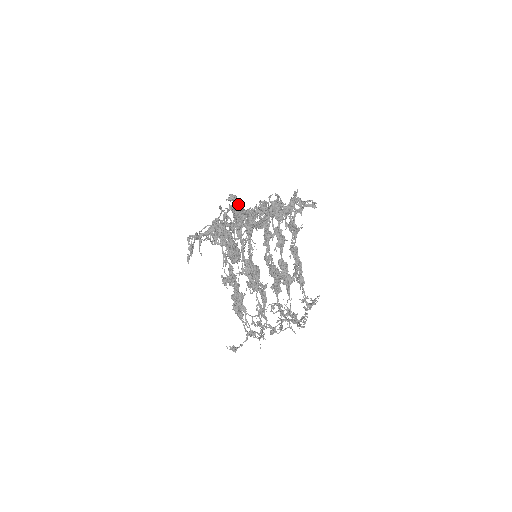
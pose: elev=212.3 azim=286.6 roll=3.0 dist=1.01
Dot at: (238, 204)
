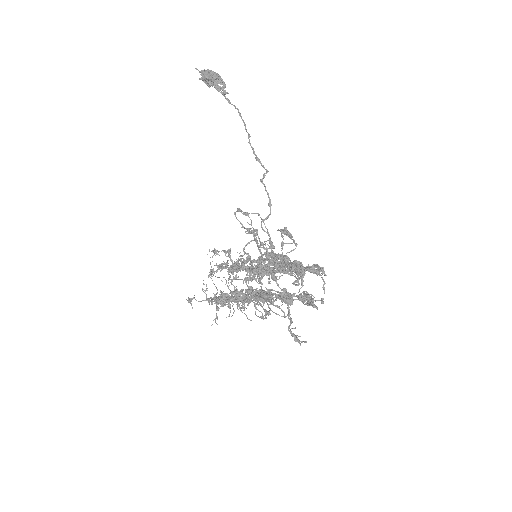
Dot at: occluded
